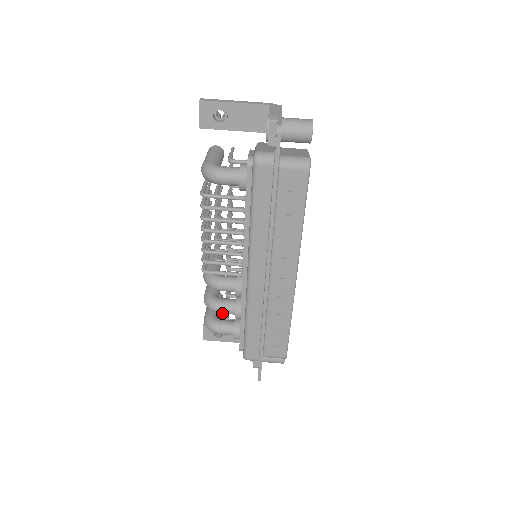
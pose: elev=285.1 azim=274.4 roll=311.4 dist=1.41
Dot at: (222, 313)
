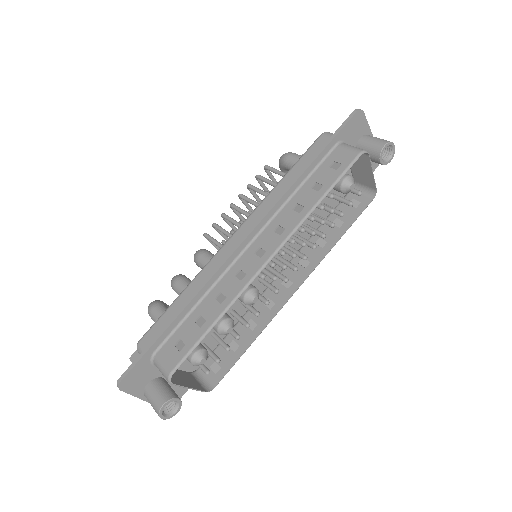
Dot at: (176, 288)
